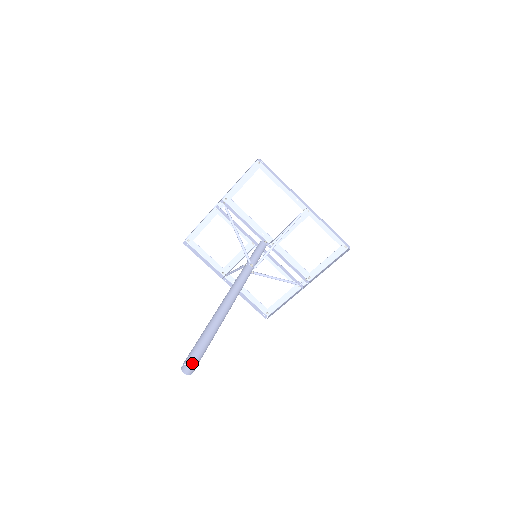
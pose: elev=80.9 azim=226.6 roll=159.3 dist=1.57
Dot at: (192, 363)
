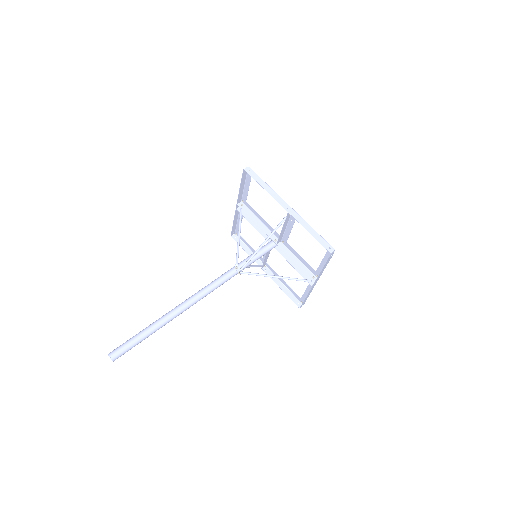
Dot at: (112, 354)
